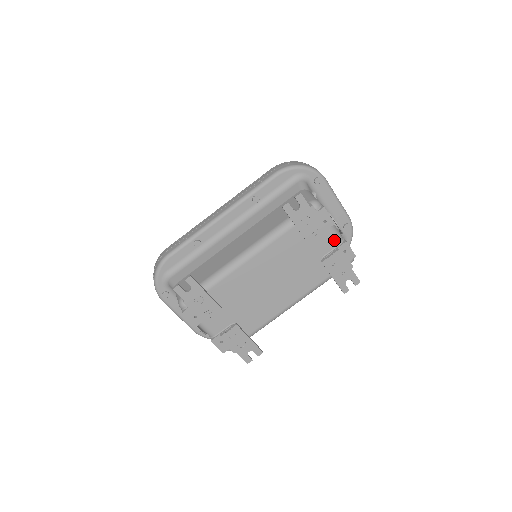
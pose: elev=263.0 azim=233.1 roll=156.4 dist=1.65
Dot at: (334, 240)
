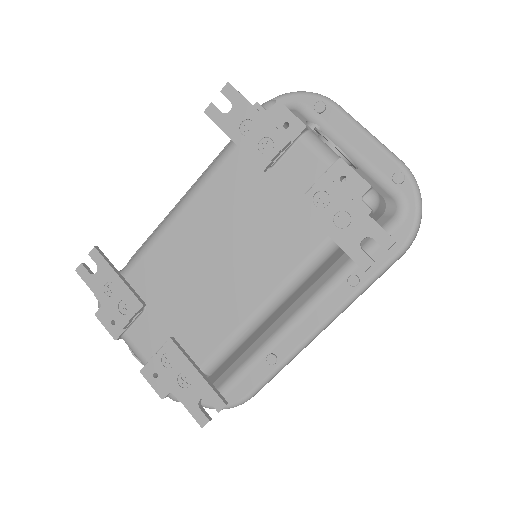
Dot at: (317, 161)
